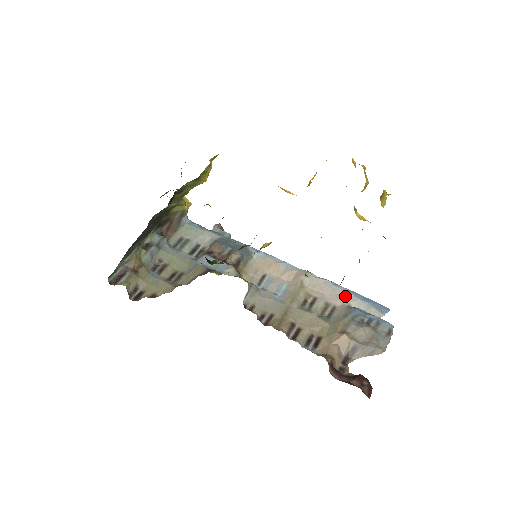
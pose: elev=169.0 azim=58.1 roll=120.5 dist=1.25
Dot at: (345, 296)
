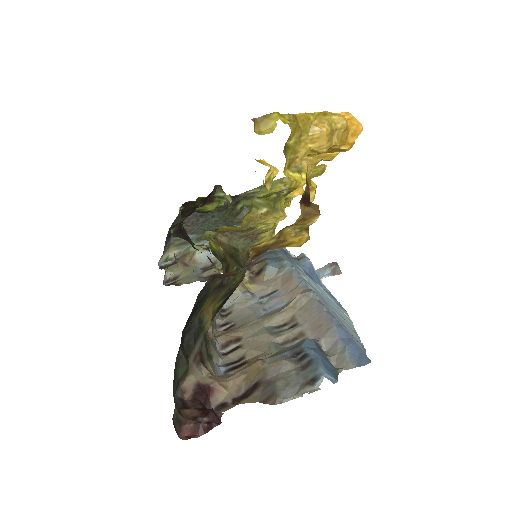
Dot at: (325, 328)
